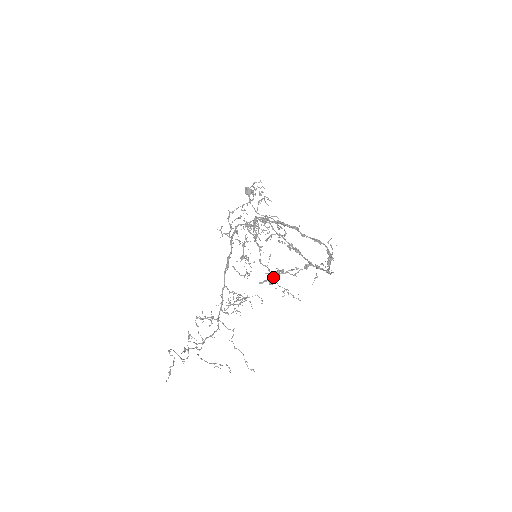
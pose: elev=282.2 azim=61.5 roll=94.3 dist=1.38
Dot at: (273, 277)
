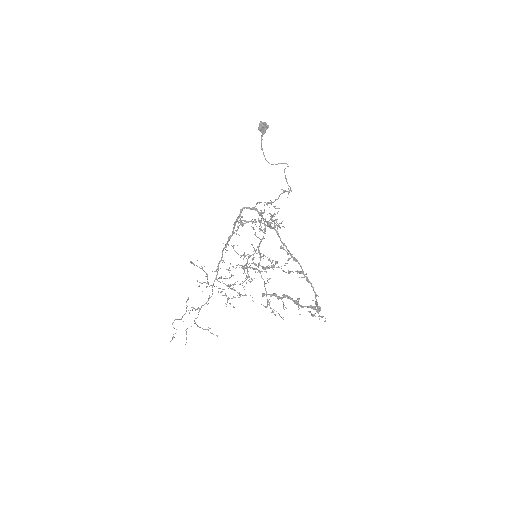
Dot at: (267, 267)
